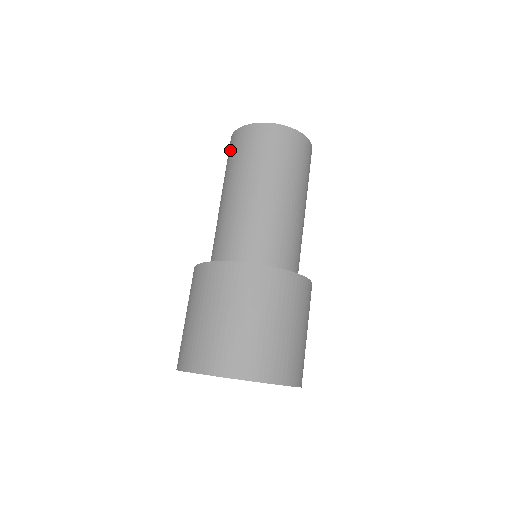
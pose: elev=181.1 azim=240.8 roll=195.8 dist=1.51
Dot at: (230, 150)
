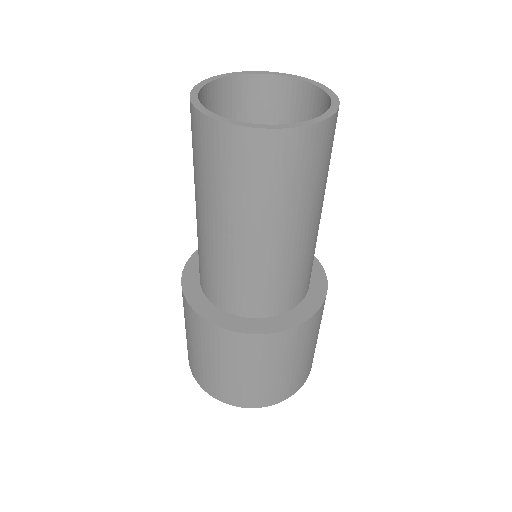
Dot at: (232, 160)
